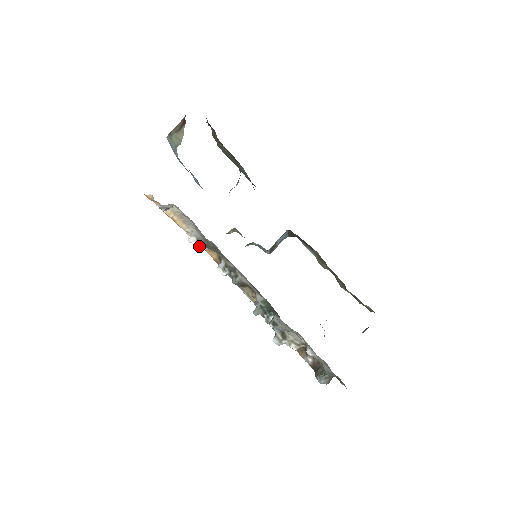
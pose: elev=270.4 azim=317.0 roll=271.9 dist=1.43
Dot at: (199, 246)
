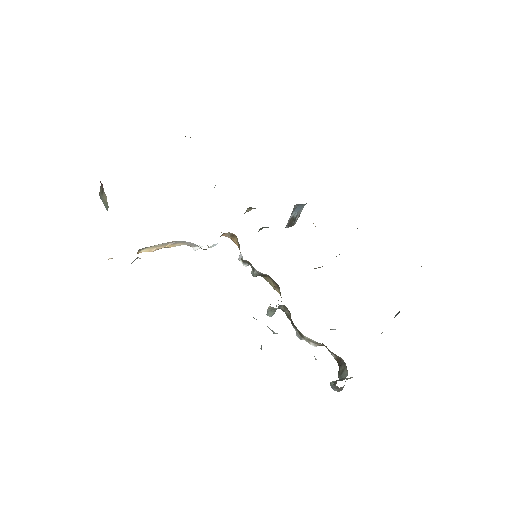
Dot at: (211, 246)
